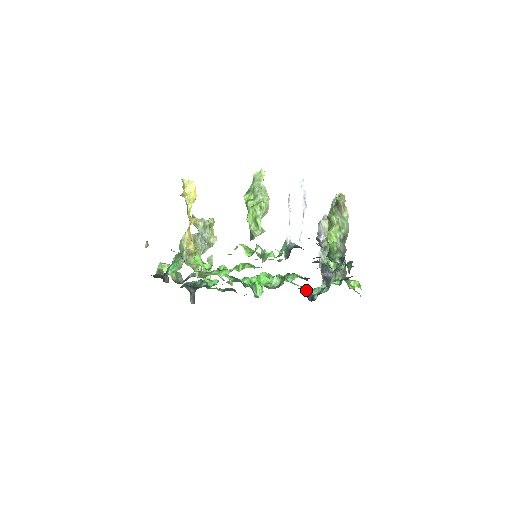
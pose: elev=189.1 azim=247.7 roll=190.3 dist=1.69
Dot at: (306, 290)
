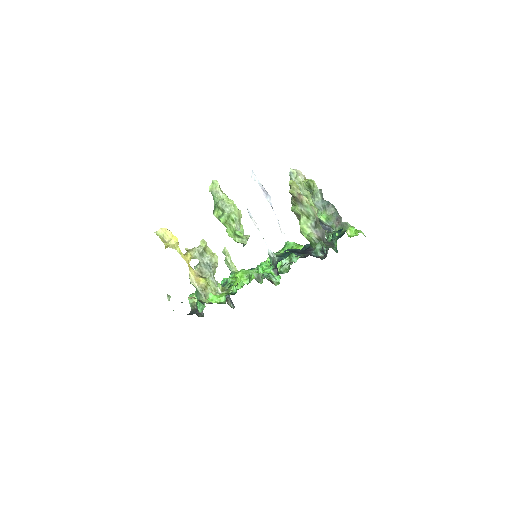
Dot at: occluded
